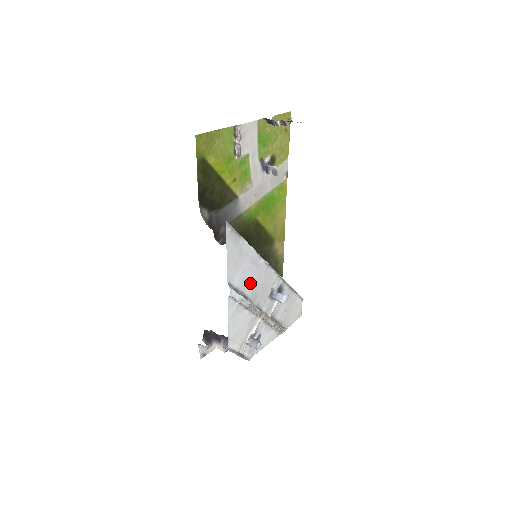
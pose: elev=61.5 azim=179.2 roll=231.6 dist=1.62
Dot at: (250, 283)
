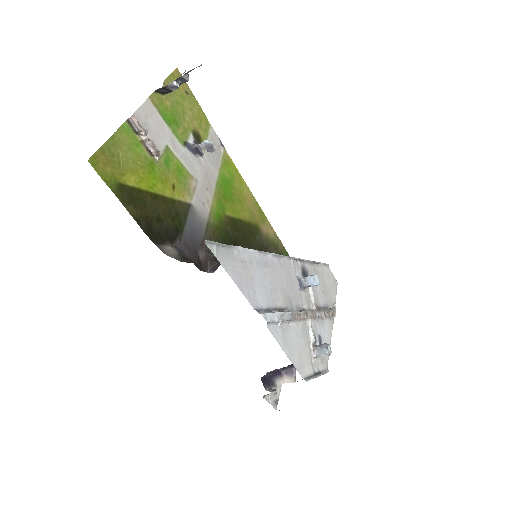
Dot at: (275, 291)
